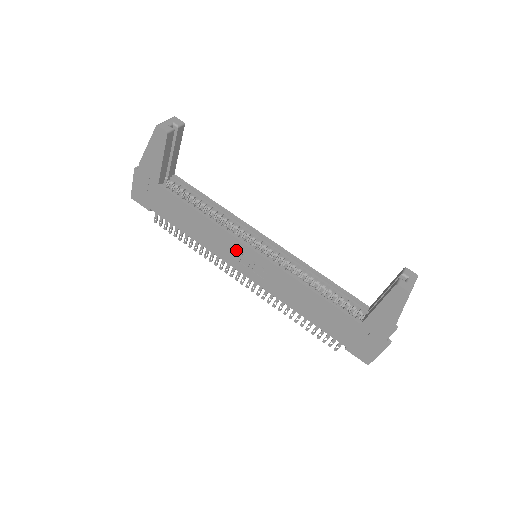
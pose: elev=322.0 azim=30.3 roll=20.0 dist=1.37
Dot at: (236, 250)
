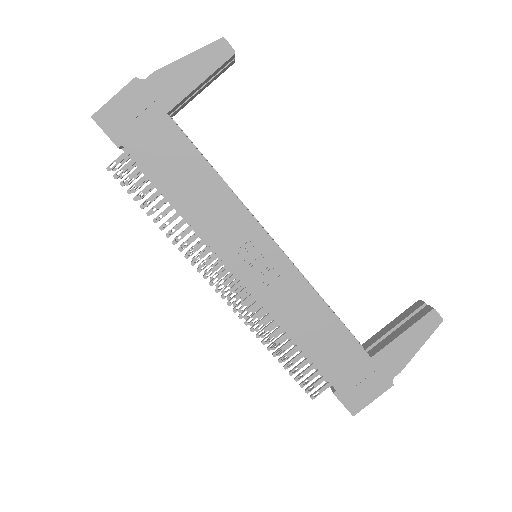
Dot at: (245, 238)
